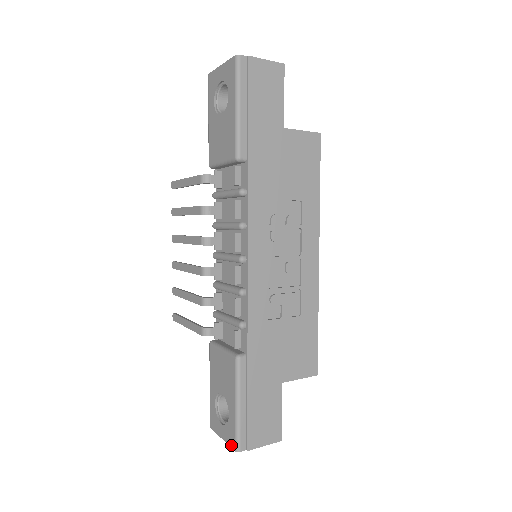
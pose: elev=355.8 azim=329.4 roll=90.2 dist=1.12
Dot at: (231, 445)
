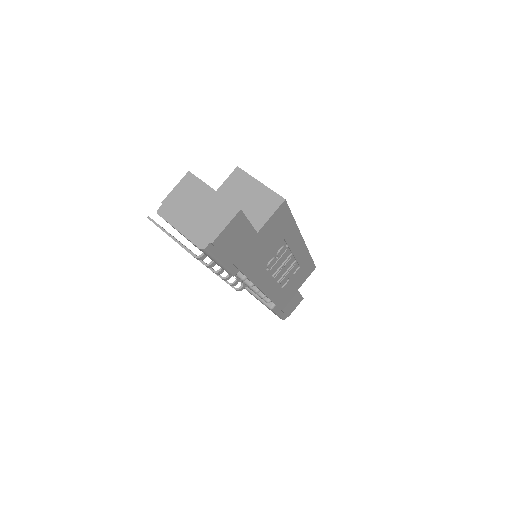
Dot at: occluded
